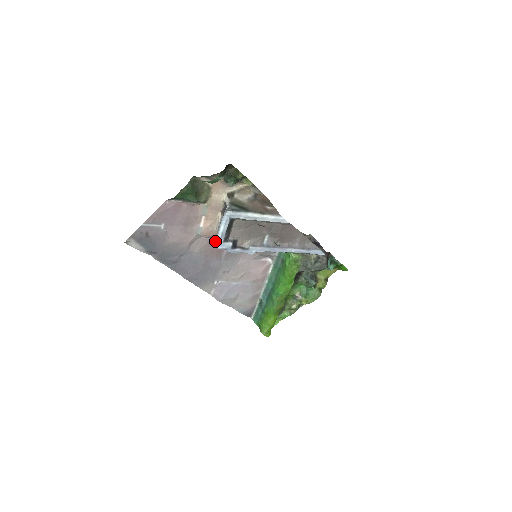
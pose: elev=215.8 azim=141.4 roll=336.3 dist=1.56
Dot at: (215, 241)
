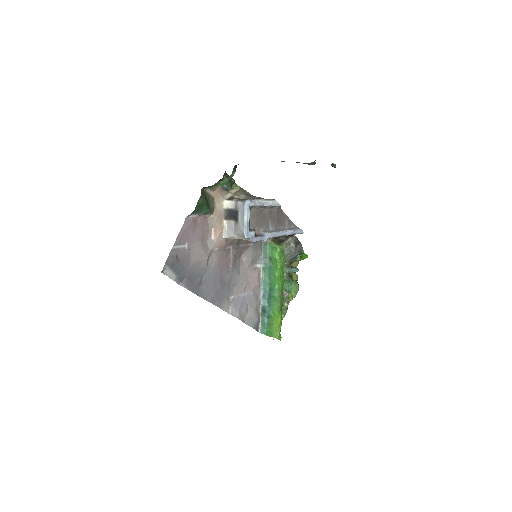
Dot at: (243, 232)
